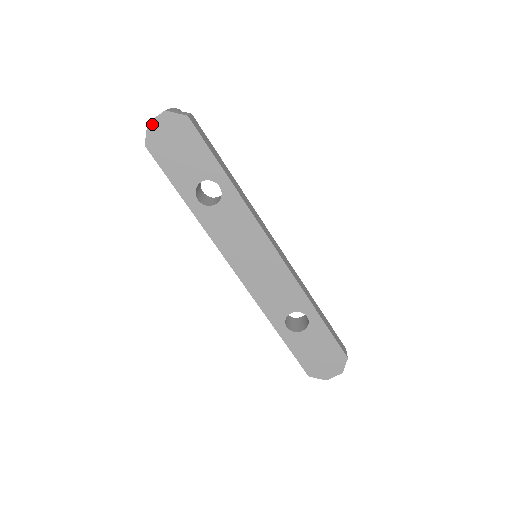
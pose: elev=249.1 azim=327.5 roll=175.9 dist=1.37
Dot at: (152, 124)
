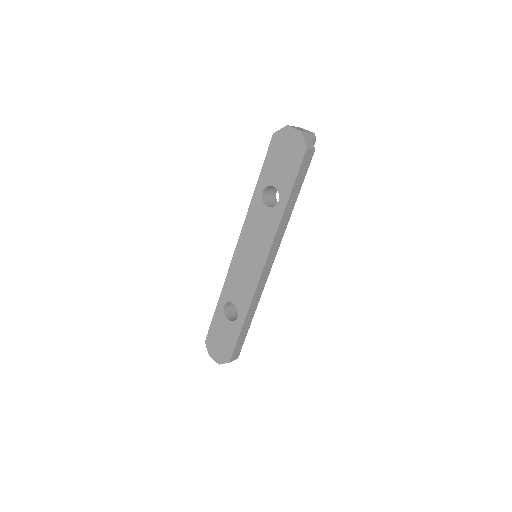
Dot at: (288, 129)
